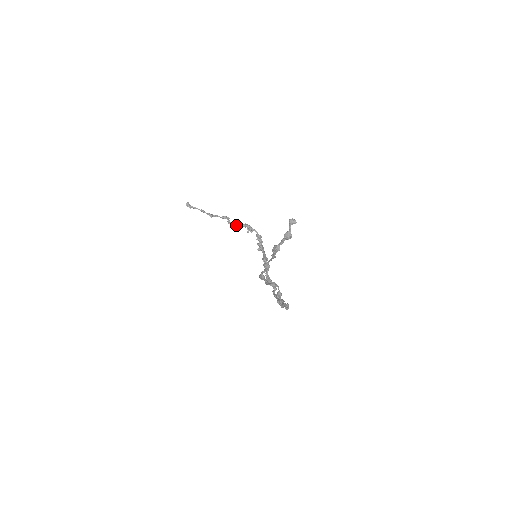
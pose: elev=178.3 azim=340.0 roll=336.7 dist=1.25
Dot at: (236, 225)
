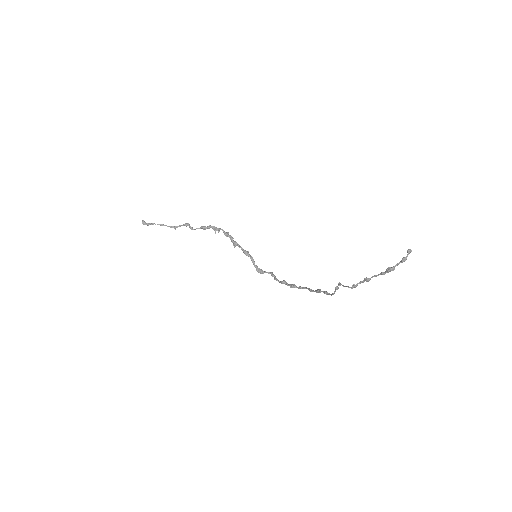
Dot at: occluded
